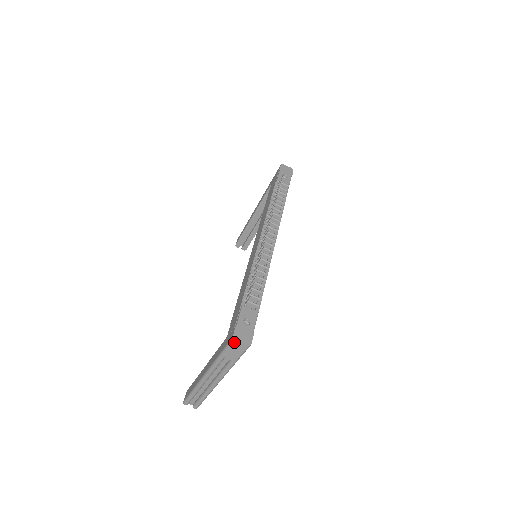
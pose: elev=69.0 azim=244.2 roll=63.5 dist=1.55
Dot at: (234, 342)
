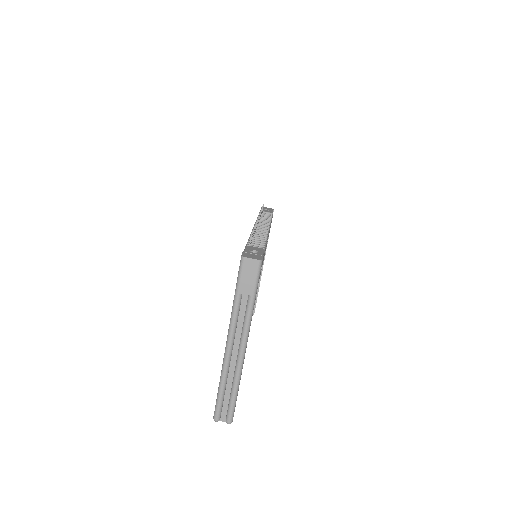
Dot at: (244, 261)
